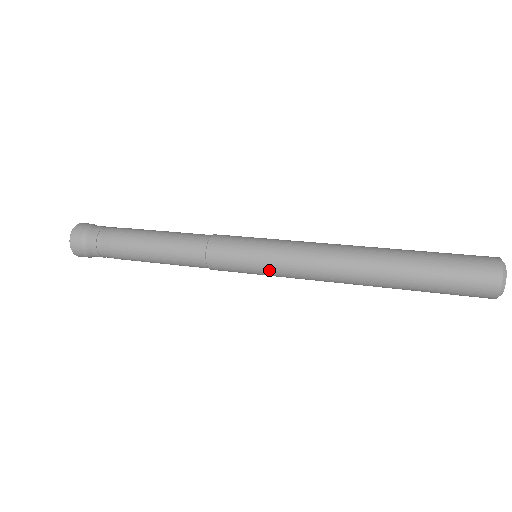
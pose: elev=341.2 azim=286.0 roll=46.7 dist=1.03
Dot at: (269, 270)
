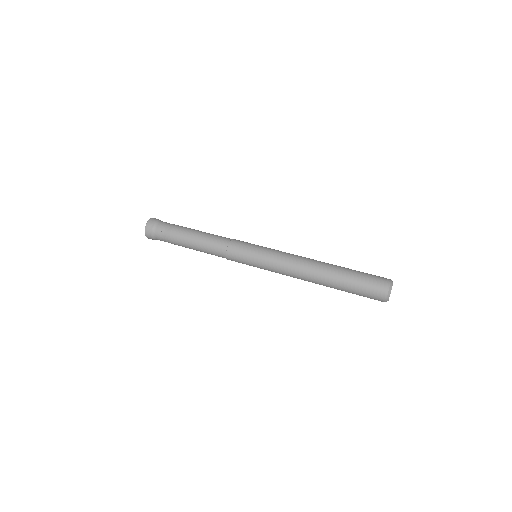
Dot at: (262, 264)
